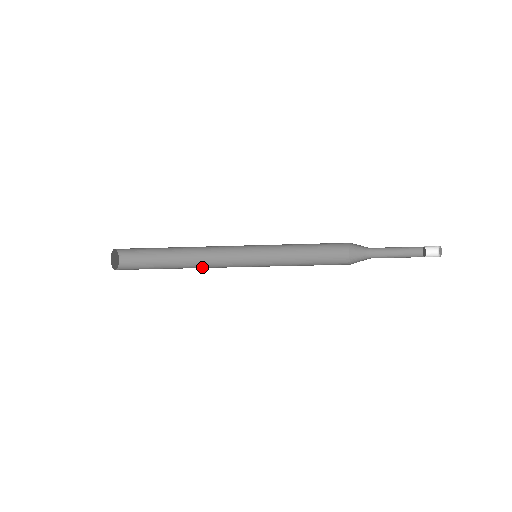
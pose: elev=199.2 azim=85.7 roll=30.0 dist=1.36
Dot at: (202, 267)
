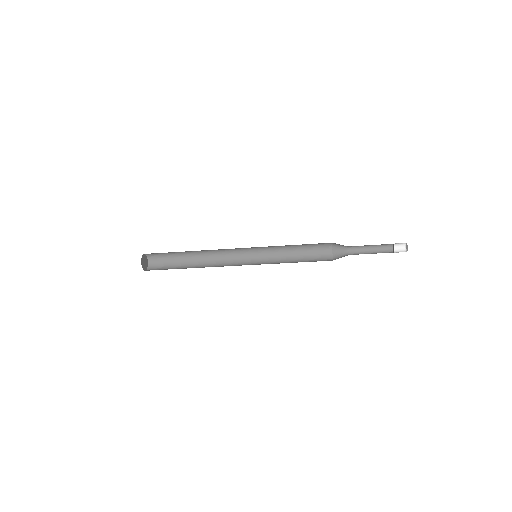
Dot at: (214, 266)
